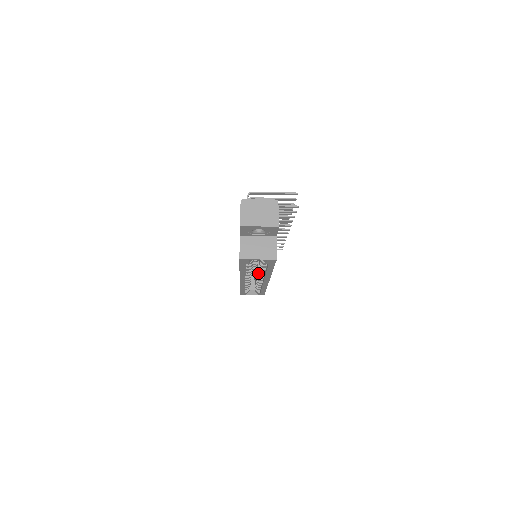
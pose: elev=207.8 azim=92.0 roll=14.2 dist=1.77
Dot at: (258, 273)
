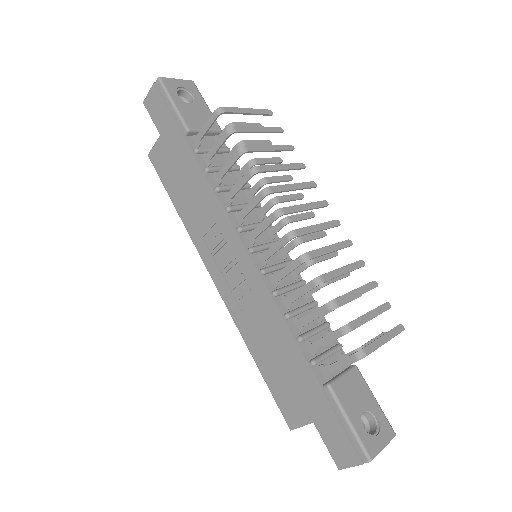
Dot at: occluded
